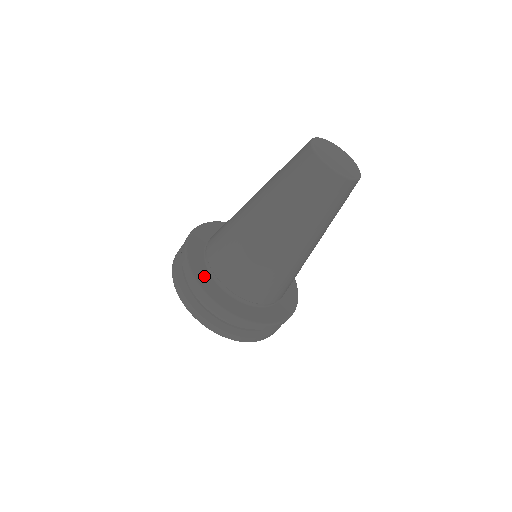
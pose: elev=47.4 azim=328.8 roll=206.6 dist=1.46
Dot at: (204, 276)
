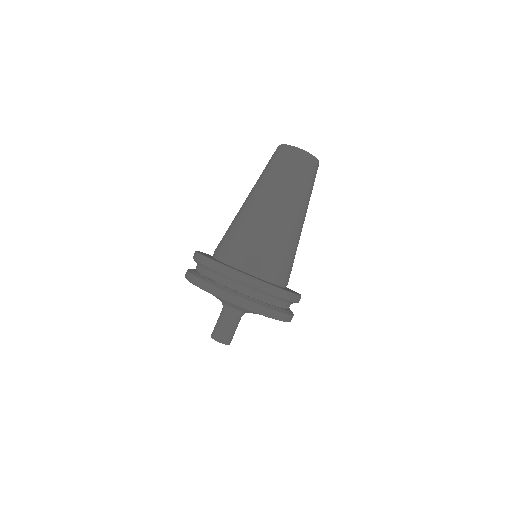
Dot at: (216, 260)
